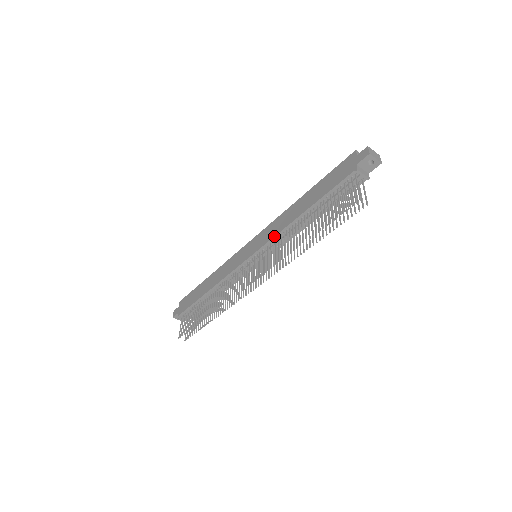
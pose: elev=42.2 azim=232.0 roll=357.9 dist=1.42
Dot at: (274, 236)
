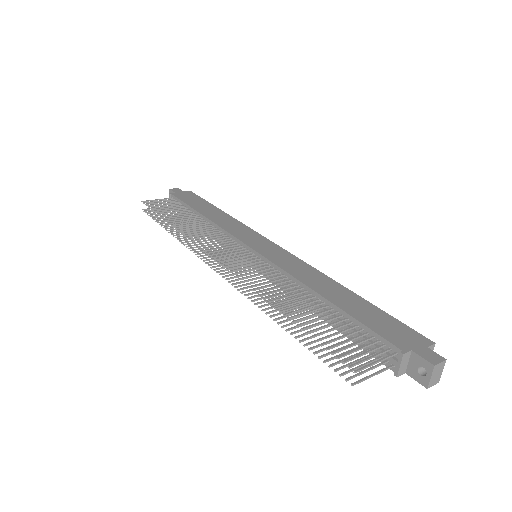
Dot at: (283, 268)
